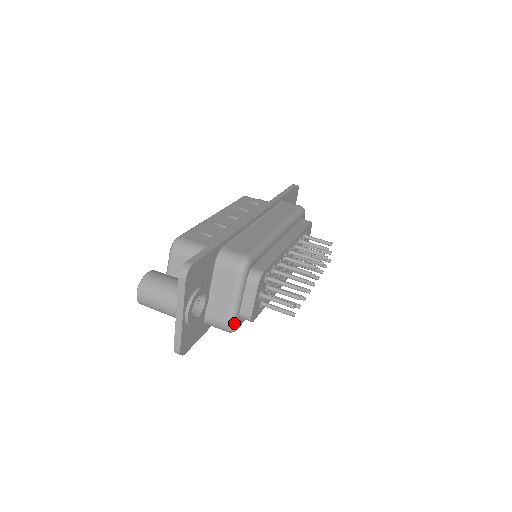
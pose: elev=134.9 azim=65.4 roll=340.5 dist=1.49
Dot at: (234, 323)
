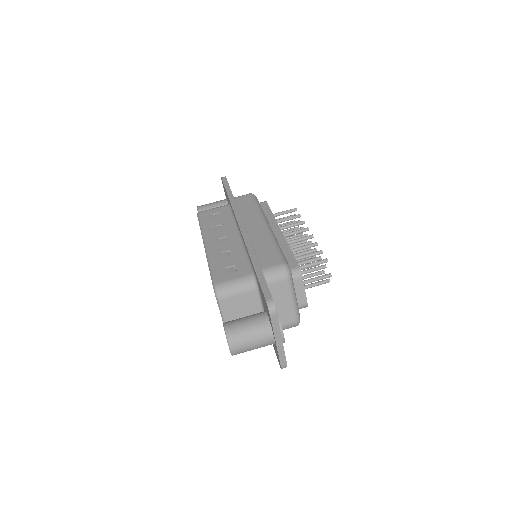
Dot at: (299, 317)
